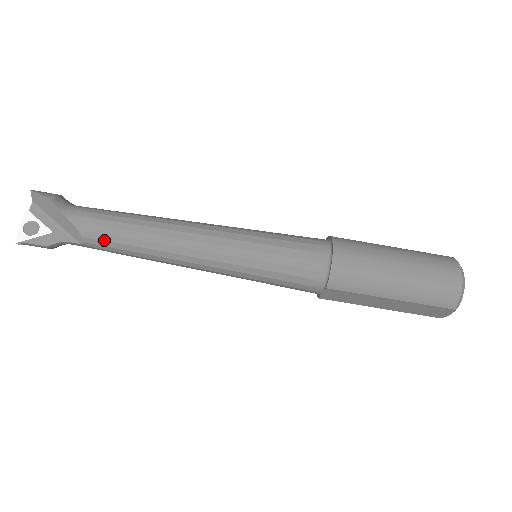
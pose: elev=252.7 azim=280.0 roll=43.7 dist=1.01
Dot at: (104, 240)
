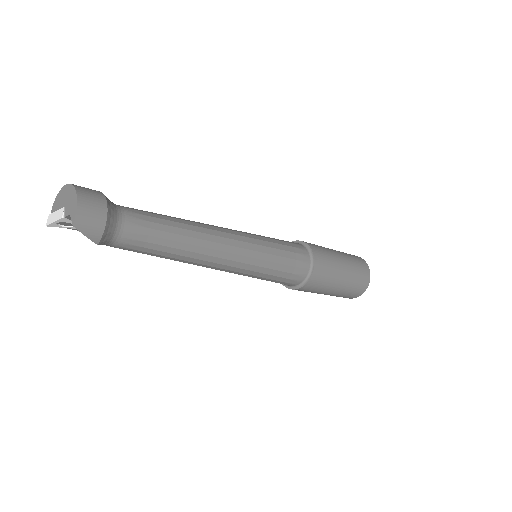
Dot at: occluded
